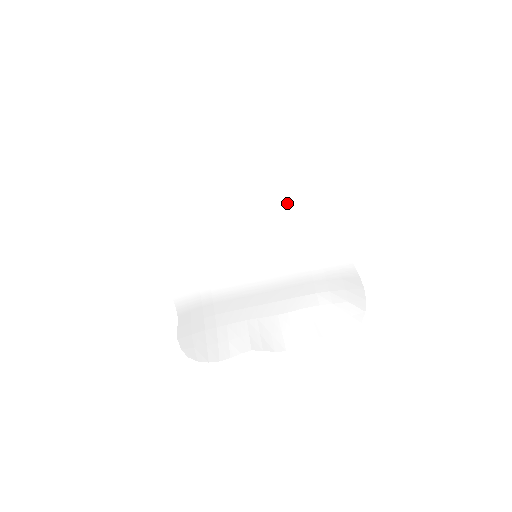
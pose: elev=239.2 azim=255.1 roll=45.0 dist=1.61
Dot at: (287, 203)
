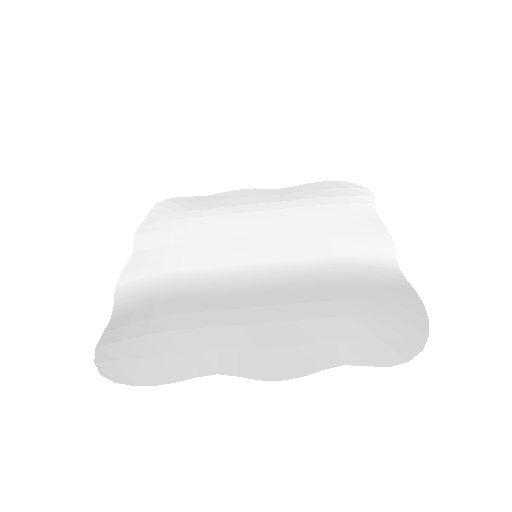
Dot at: (310, 210)
